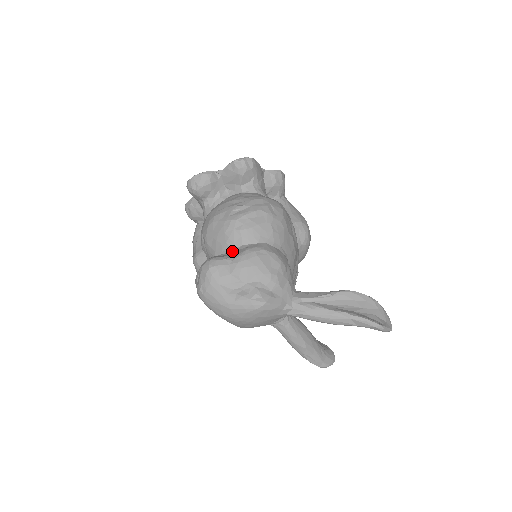
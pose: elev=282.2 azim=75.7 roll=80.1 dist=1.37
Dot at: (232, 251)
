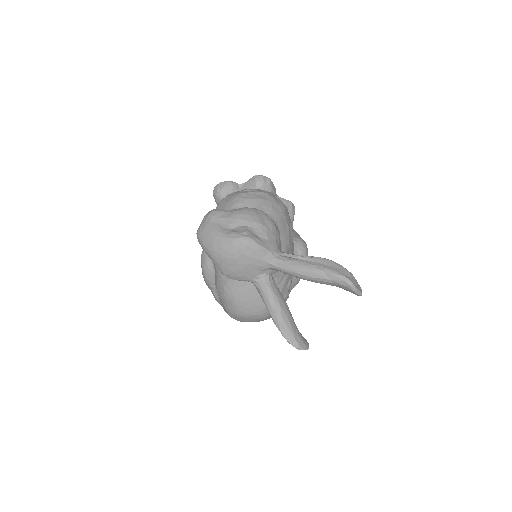
Dot at: occluded
